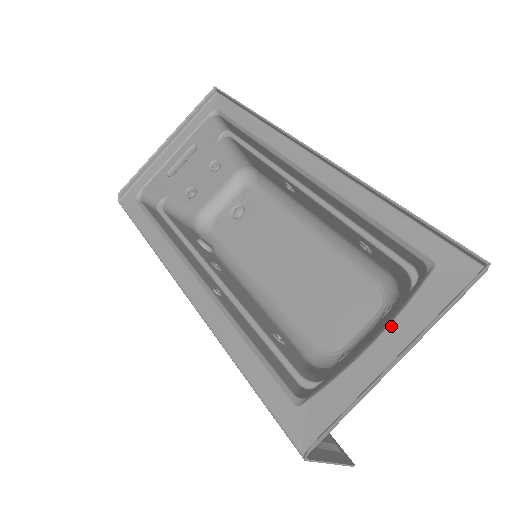
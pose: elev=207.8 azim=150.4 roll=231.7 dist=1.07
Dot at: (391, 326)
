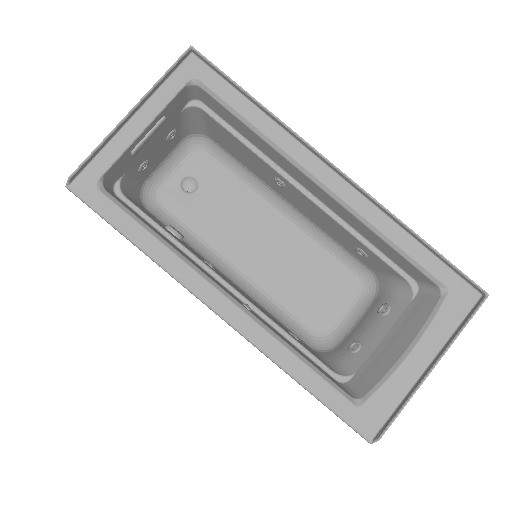
Dot at: (423, 339)
